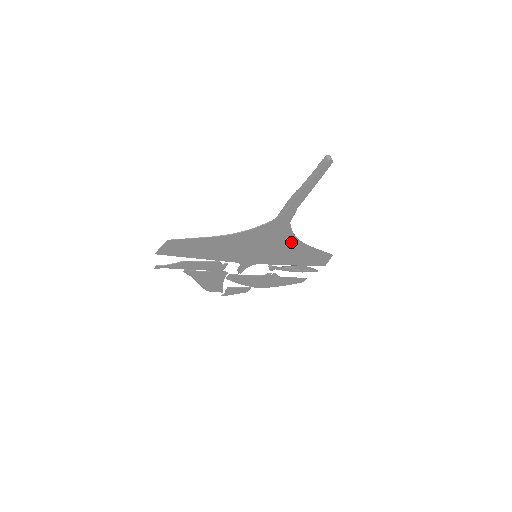
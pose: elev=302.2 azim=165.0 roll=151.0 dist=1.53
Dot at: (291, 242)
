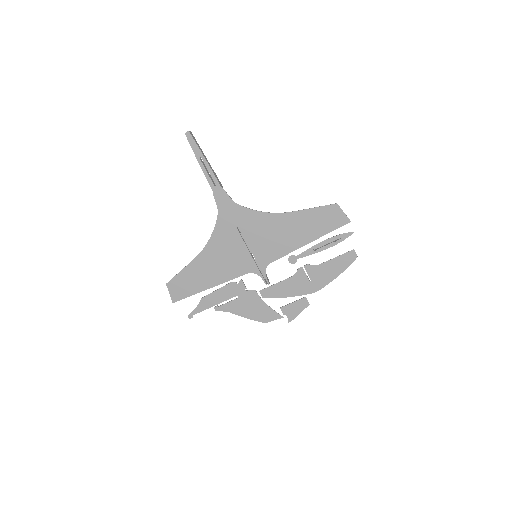
Dot at: (267, 220)
